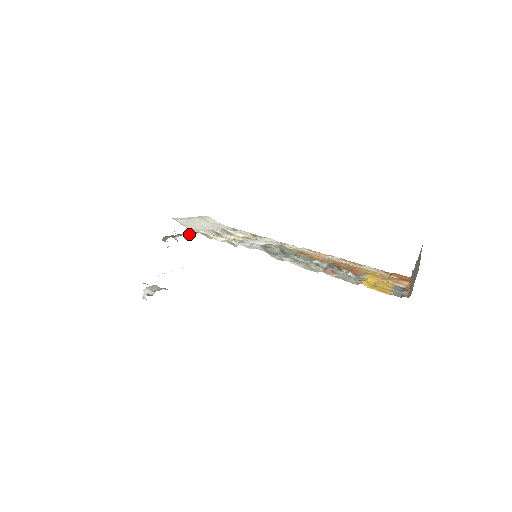
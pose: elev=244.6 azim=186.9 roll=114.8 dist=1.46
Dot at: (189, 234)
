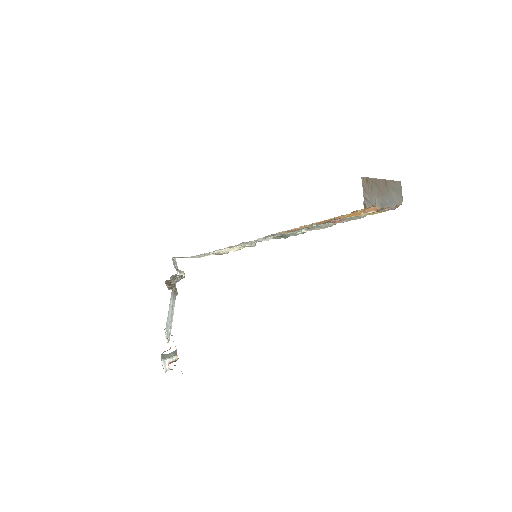
Dot at: occluded
